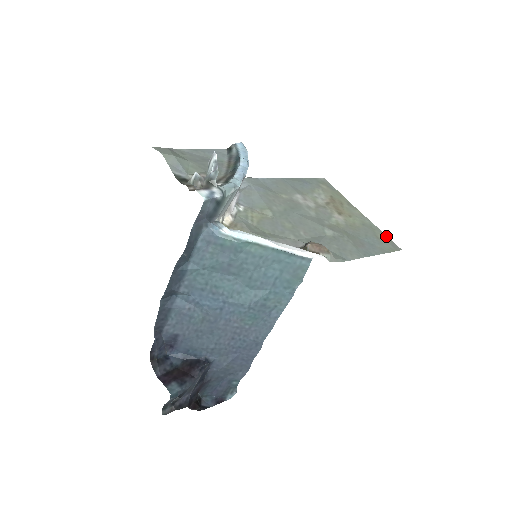
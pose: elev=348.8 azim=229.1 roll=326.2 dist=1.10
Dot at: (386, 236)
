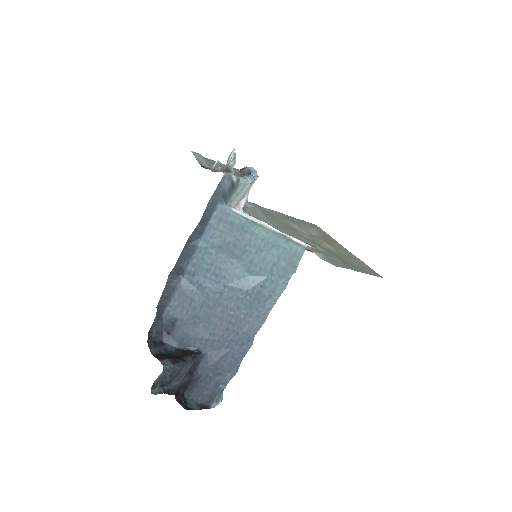
Dot at: (369, 267)
